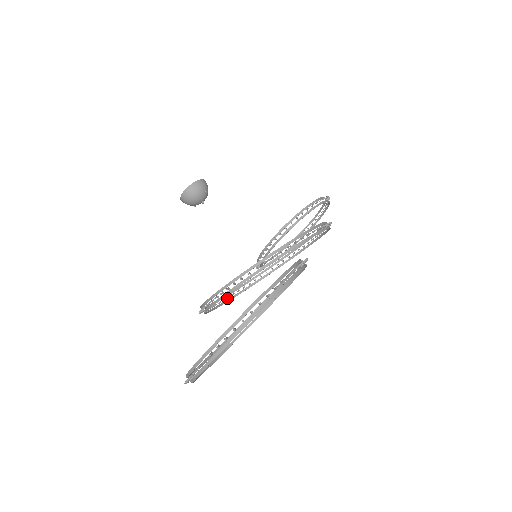
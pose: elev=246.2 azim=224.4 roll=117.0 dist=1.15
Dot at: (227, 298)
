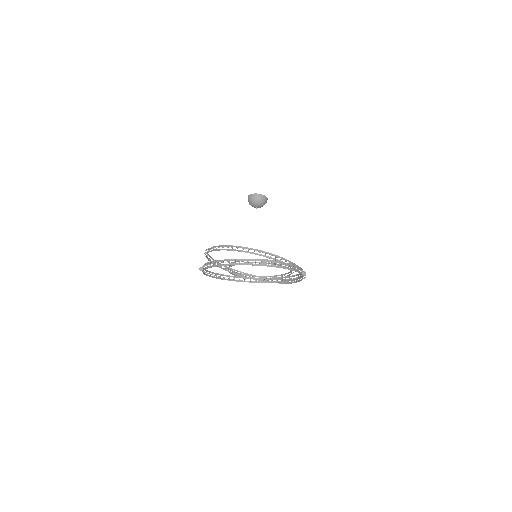
Dot at: (209, 259)
